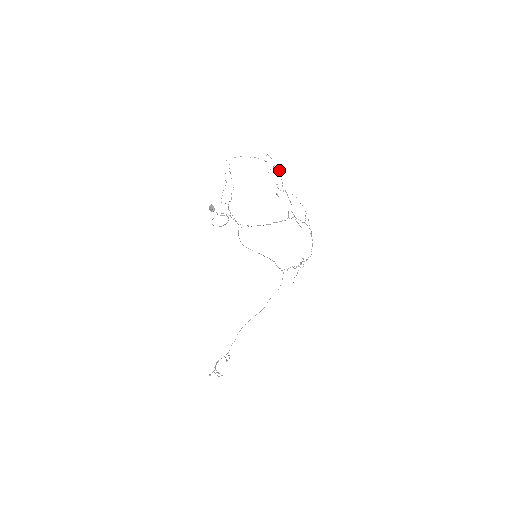
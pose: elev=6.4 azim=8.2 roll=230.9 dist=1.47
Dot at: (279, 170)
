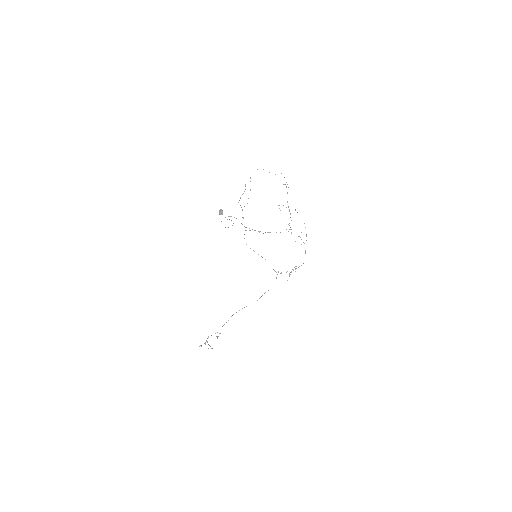
Dot at: occluded
